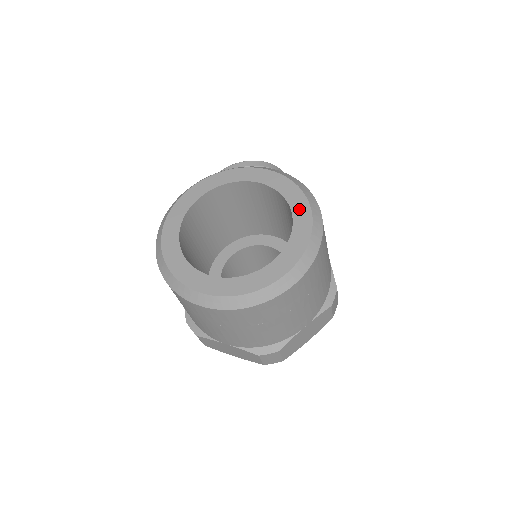
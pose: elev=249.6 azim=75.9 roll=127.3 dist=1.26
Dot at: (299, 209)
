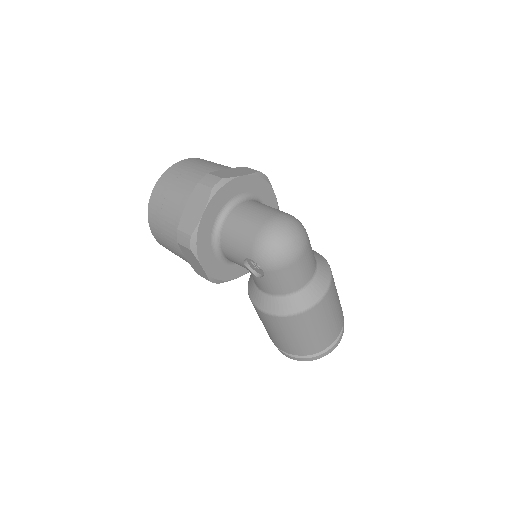
Dot at: occluded
